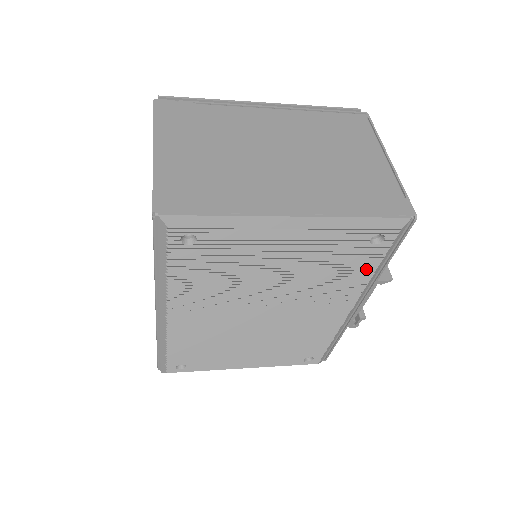
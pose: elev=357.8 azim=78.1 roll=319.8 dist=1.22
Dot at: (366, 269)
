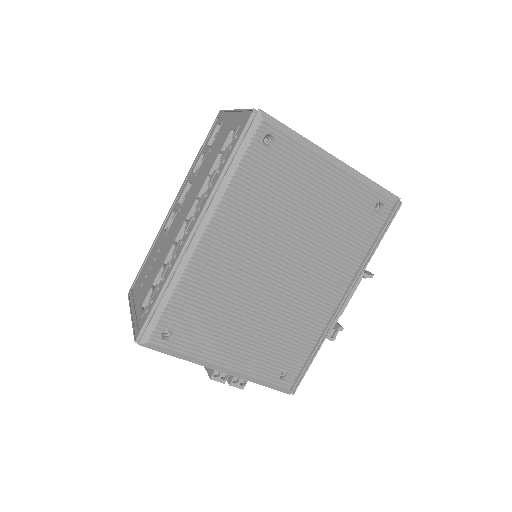
Dot at: (365, 241)
